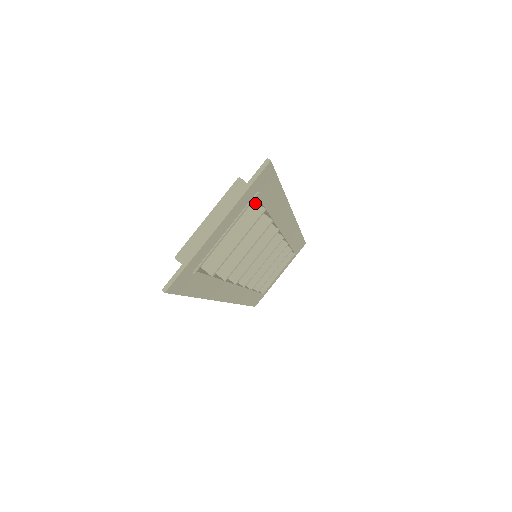
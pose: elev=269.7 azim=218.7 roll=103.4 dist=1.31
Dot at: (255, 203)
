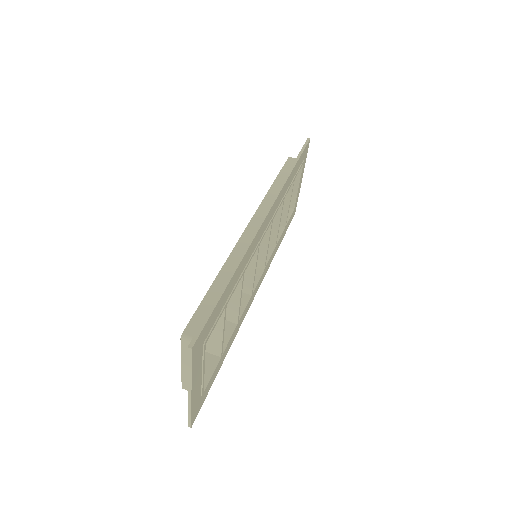
Dot at: occluded
